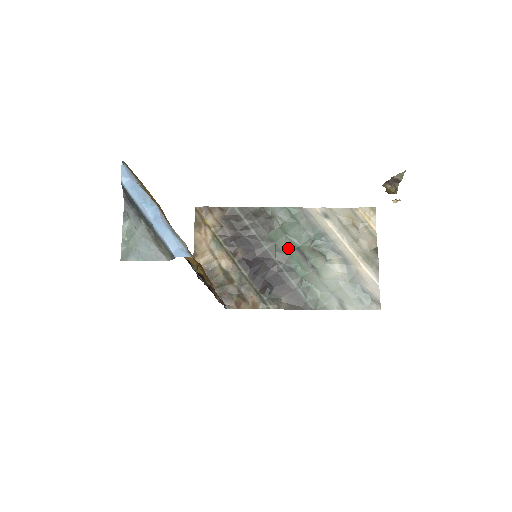
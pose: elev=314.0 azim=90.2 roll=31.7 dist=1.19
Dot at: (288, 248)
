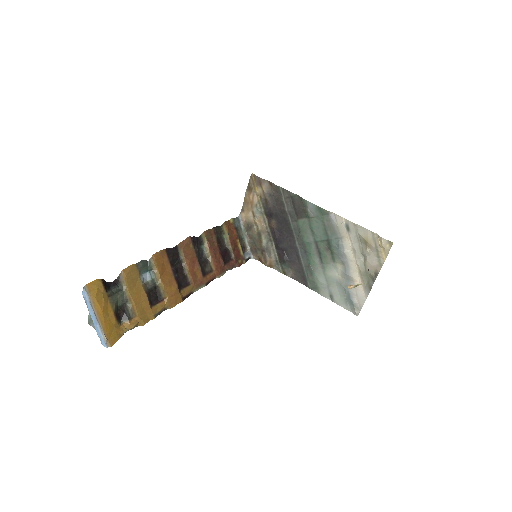
Dot at: (308, 238)
